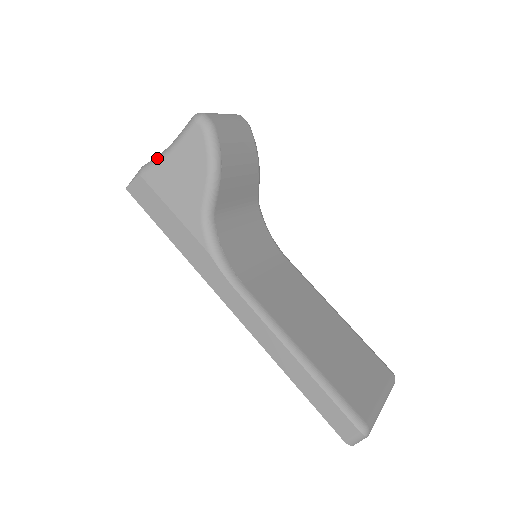
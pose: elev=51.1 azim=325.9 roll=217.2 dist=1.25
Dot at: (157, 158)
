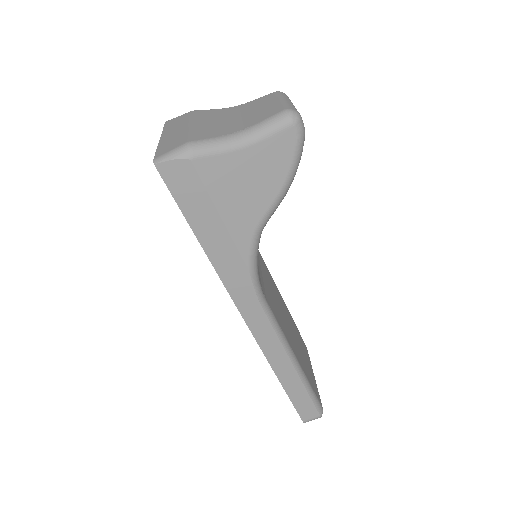
Dot at: (222, 145)
